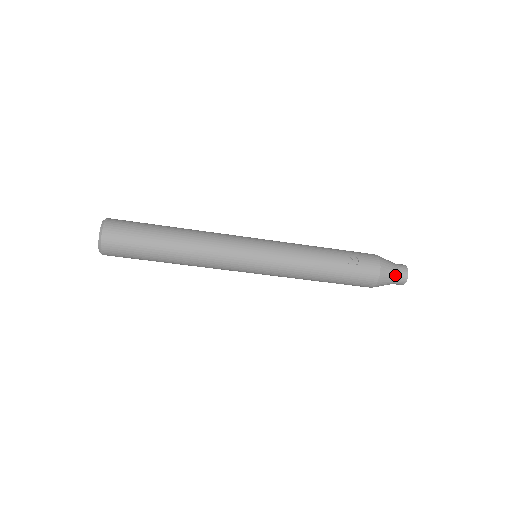
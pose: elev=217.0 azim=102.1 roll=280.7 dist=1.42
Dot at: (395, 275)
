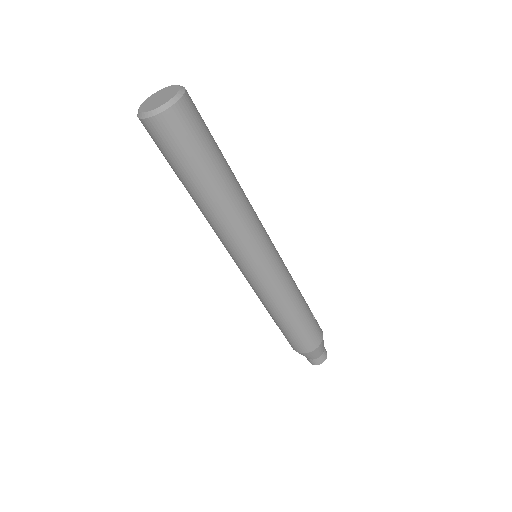
Dot at: (323, 349)
